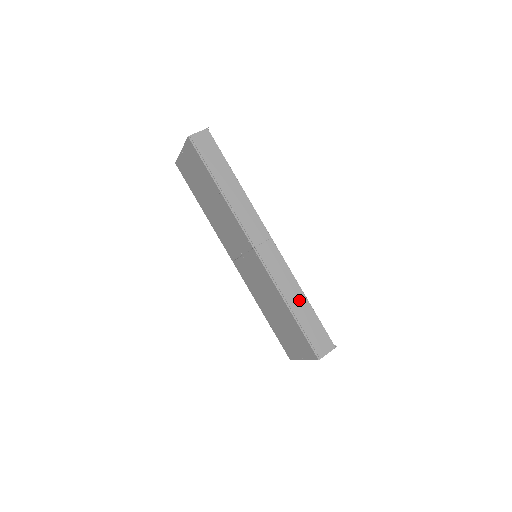
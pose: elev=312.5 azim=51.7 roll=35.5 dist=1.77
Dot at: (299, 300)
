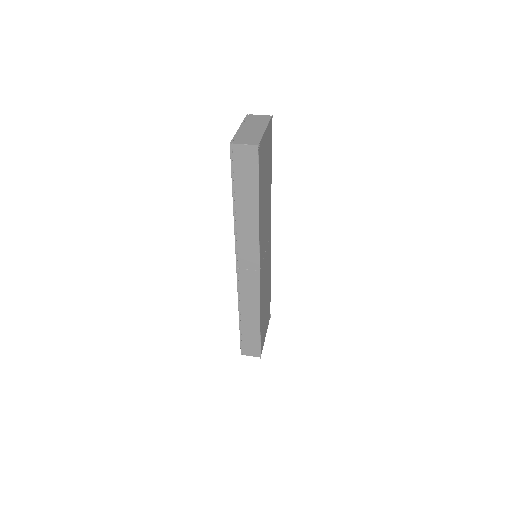
Dot at: (252, 319)
